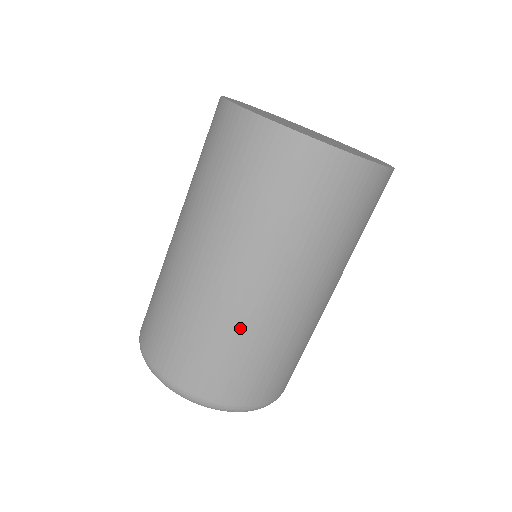
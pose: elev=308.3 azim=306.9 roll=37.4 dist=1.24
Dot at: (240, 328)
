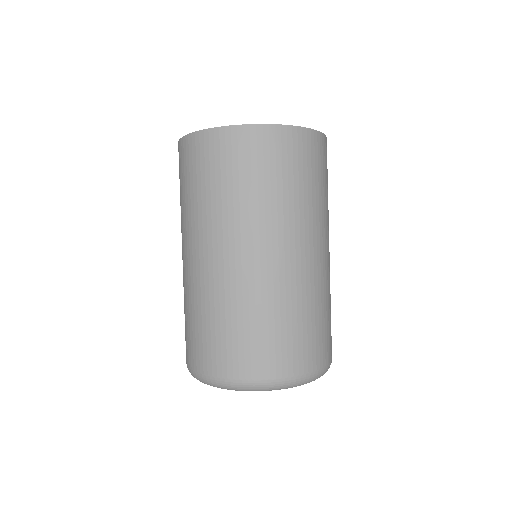
Dot at: (303, 294)
